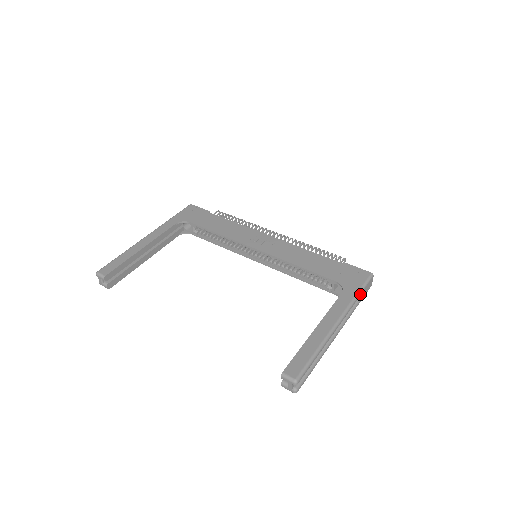
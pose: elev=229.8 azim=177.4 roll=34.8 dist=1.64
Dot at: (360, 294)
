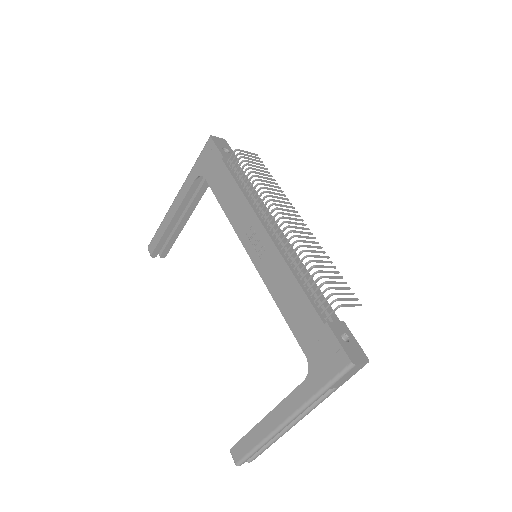
Dot at: (327, 390)
